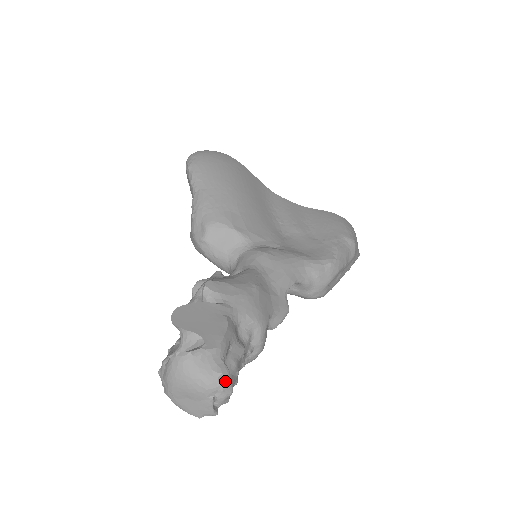
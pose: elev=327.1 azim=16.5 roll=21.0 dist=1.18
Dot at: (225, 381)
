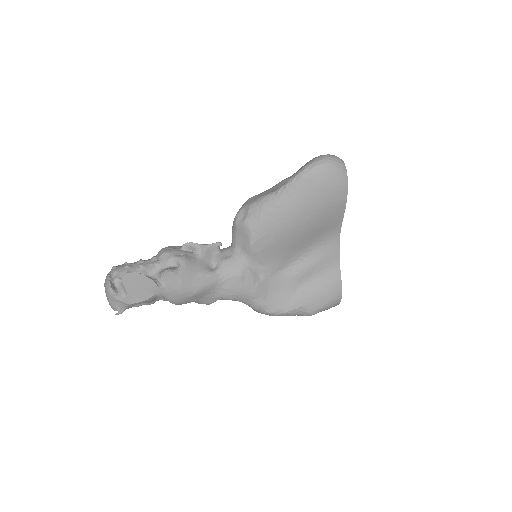
Dot at: (116, 314)
